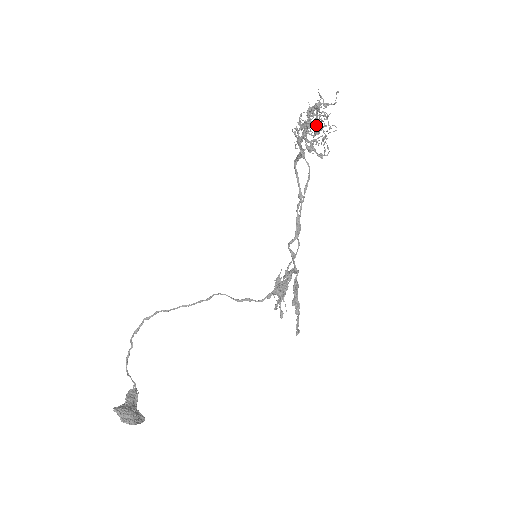
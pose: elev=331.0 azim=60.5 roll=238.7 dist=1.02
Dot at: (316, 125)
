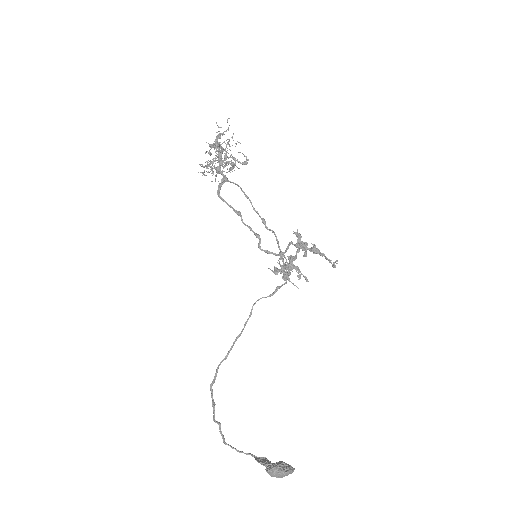
Dot at: occluded
